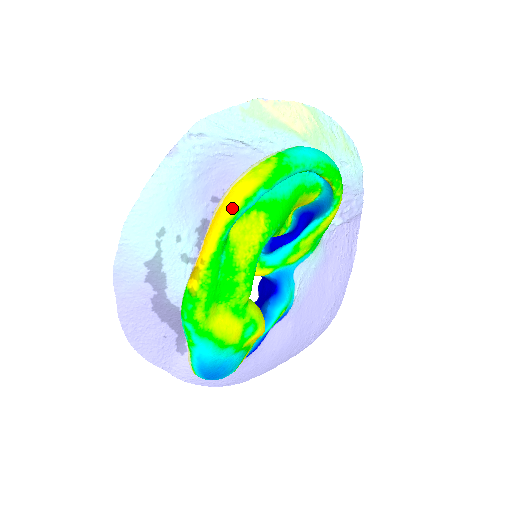
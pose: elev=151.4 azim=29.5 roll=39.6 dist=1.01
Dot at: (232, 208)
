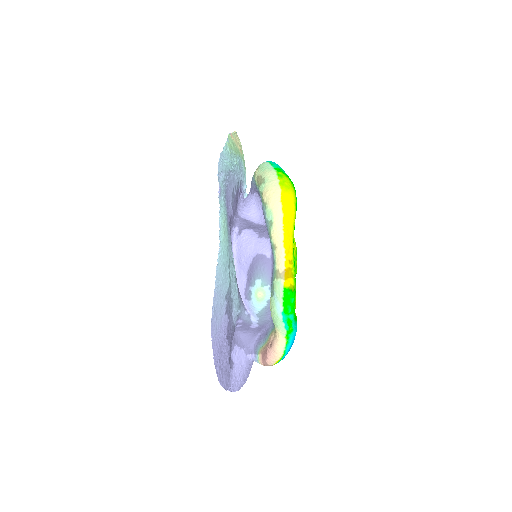
Dot at: (294, 214)
